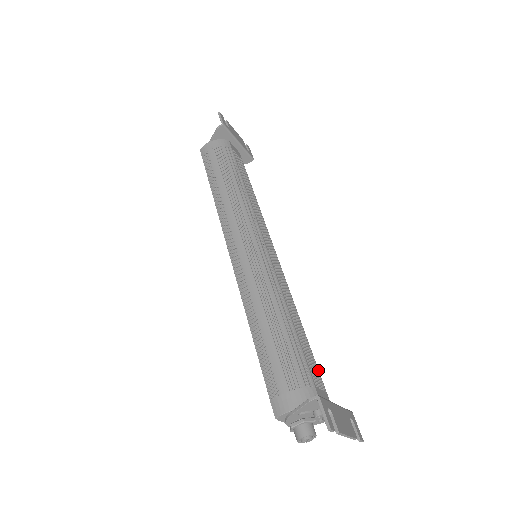
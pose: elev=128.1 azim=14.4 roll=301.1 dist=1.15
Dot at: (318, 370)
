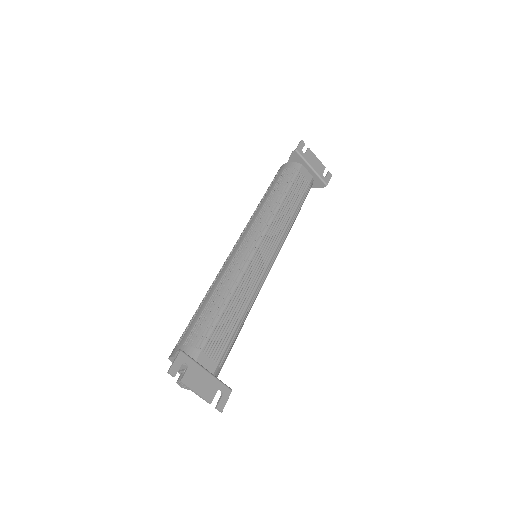
Dot at: (225, 348)
